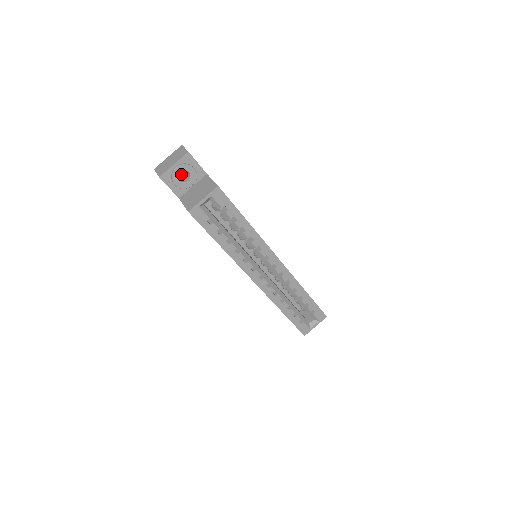
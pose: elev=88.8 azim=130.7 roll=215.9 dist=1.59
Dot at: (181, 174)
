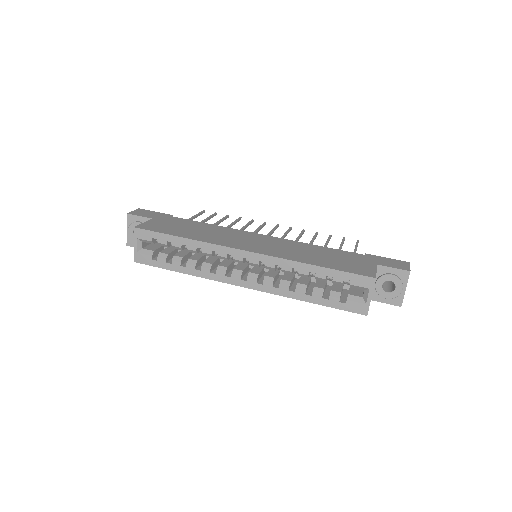
Dot at: occluded
